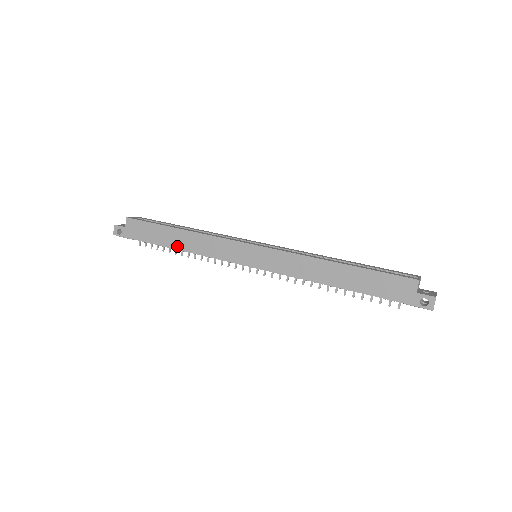
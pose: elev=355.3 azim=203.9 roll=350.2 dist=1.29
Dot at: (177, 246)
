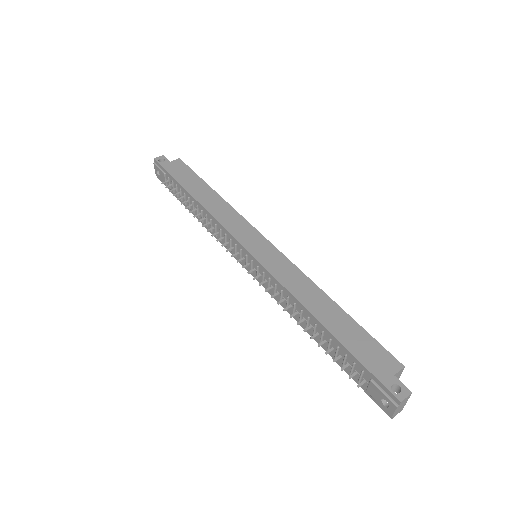
Dot at: (199, 198)
